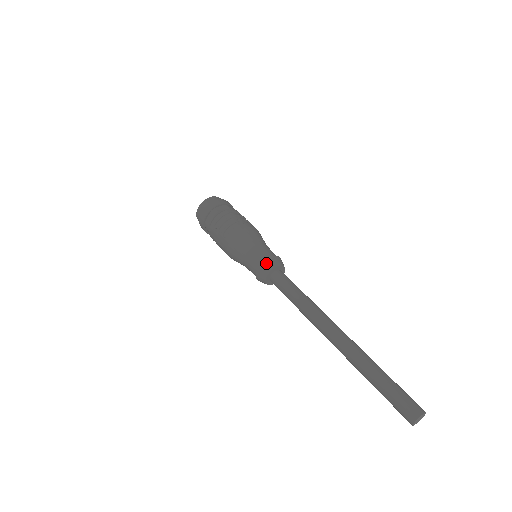
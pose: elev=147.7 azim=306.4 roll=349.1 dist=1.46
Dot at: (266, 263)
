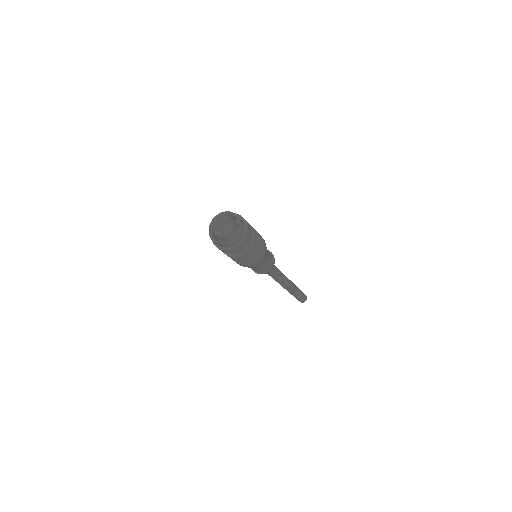
Dot at: occluded
